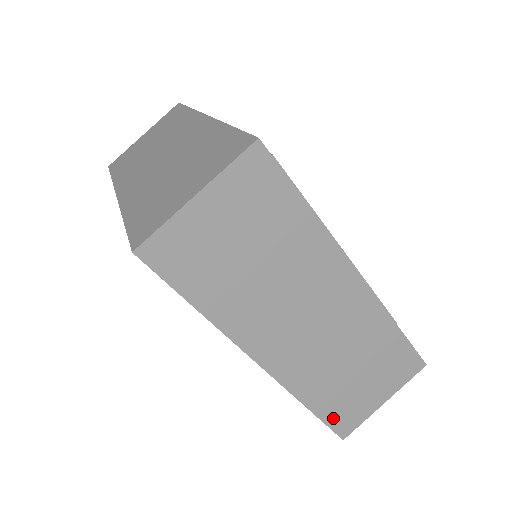
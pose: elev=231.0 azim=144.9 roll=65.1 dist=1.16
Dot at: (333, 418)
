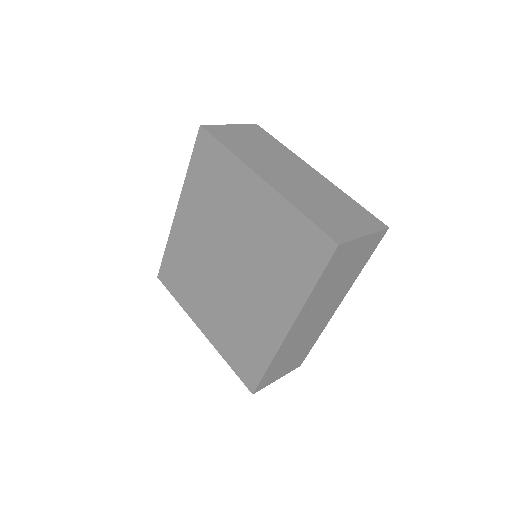
Dot at: (265, 378)
